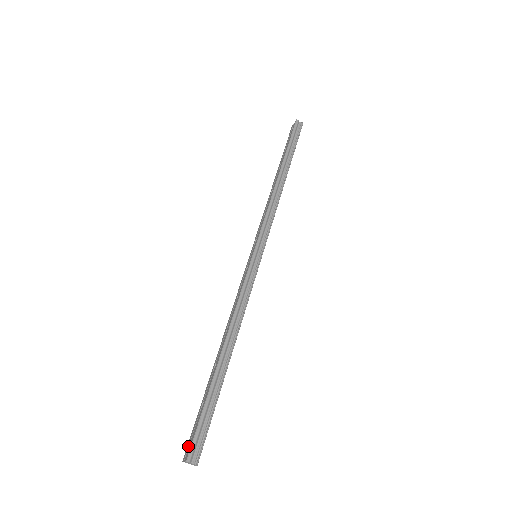
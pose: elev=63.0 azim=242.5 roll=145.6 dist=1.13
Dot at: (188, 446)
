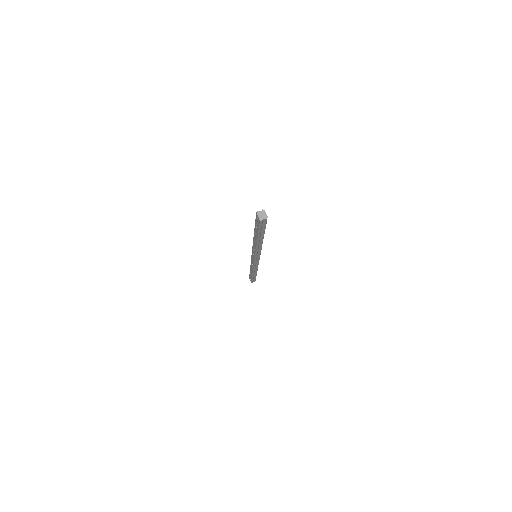
Dot at: (258, 221)
